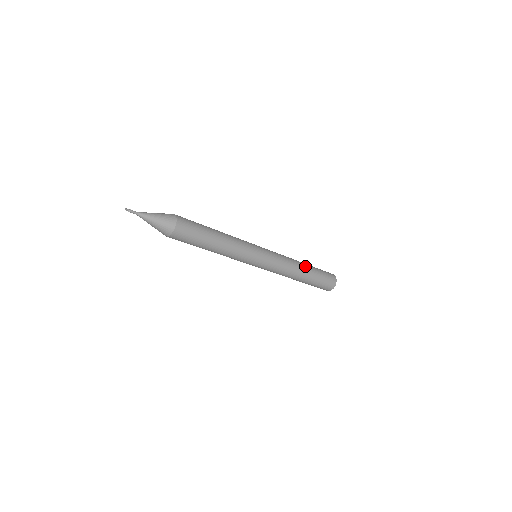
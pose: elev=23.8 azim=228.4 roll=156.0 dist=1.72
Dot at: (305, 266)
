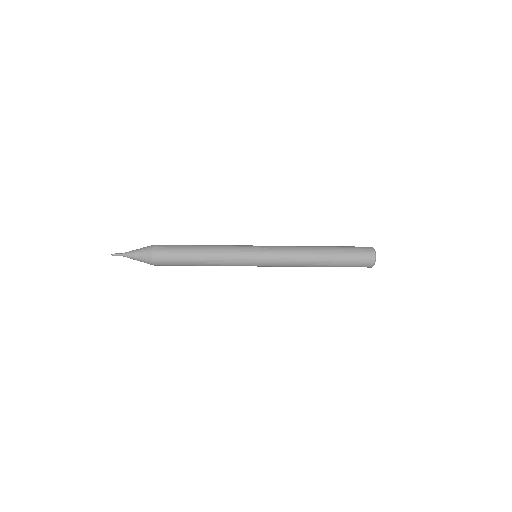
Dot at: (320, 247)
